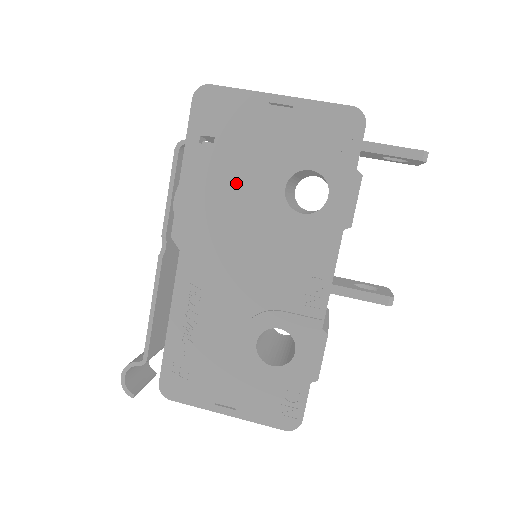
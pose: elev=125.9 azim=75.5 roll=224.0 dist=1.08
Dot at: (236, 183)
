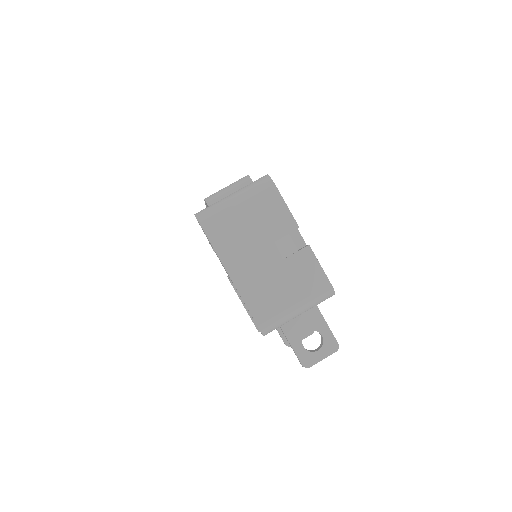
Dot at: occluded
